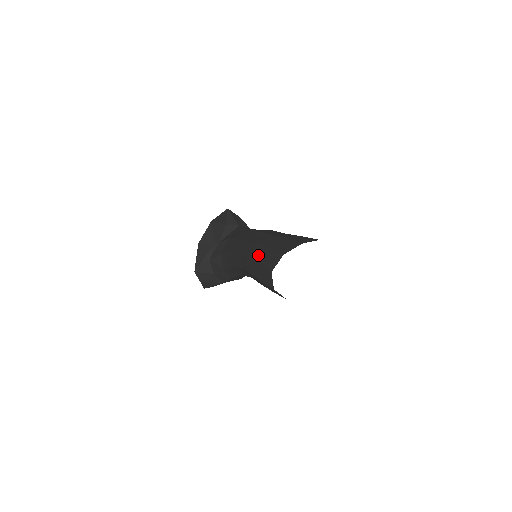
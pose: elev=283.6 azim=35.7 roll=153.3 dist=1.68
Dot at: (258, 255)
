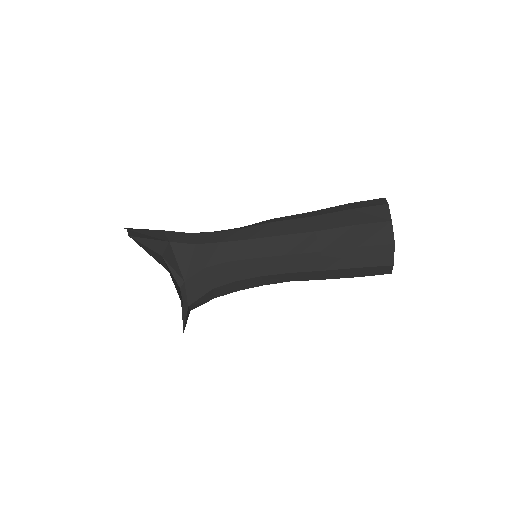
Dot at: (344, 261)
